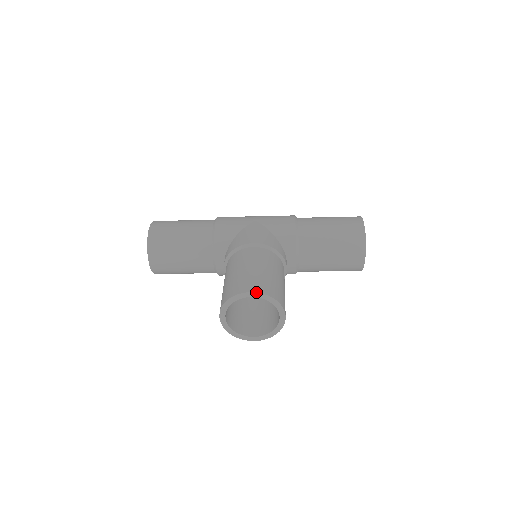
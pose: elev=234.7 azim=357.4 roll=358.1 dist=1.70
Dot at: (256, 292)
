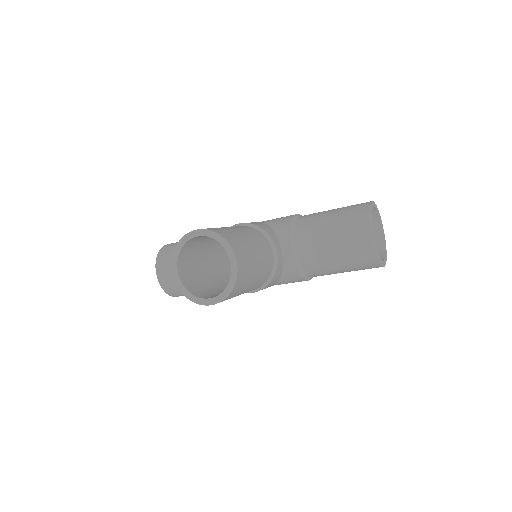
Dot at: (201, 229)
